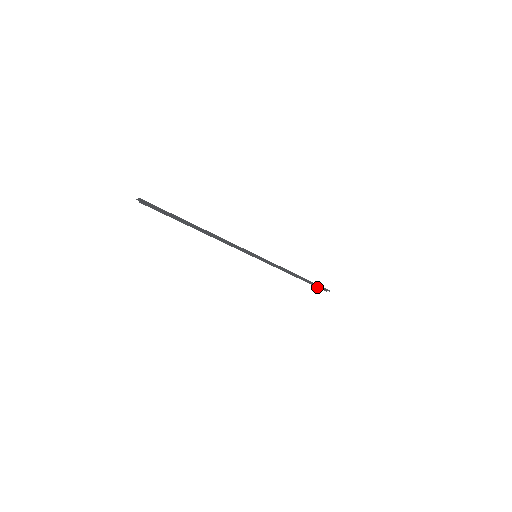
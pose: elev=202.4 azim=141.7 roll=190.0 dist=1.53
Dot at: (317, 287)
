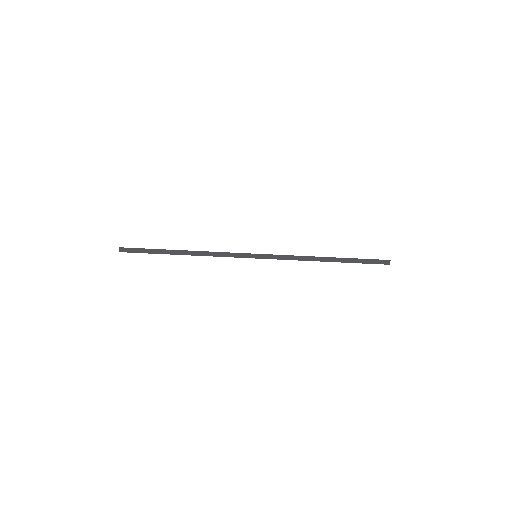
Dot at: occluded
